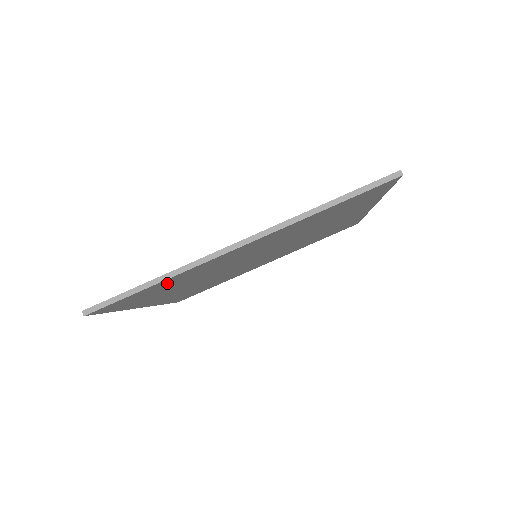
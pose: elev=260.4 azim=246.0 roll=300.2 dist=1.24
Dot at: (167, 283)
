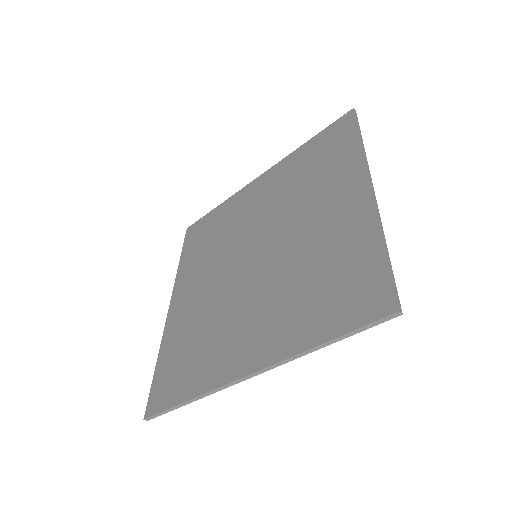
Dot at: occluded
